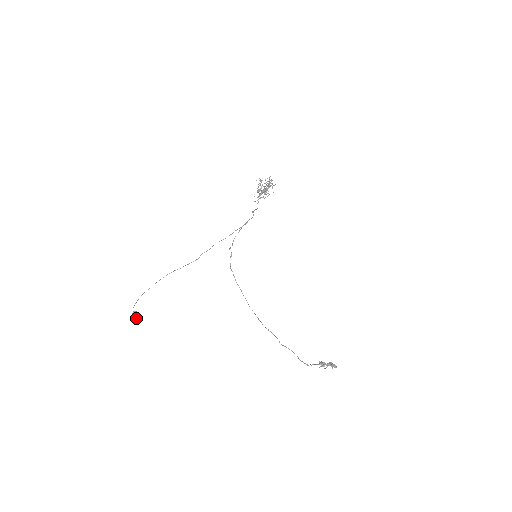
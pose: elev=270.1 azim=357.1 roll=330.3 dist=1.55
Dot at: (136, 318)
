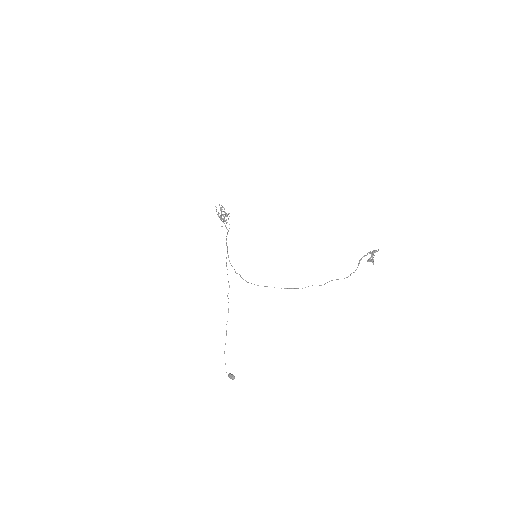
Dot at: (231, 378)
